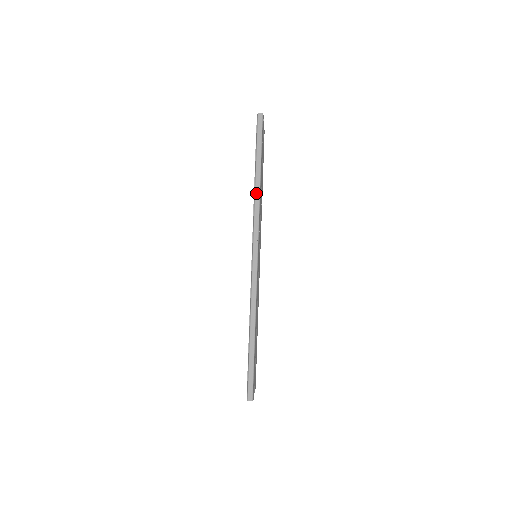
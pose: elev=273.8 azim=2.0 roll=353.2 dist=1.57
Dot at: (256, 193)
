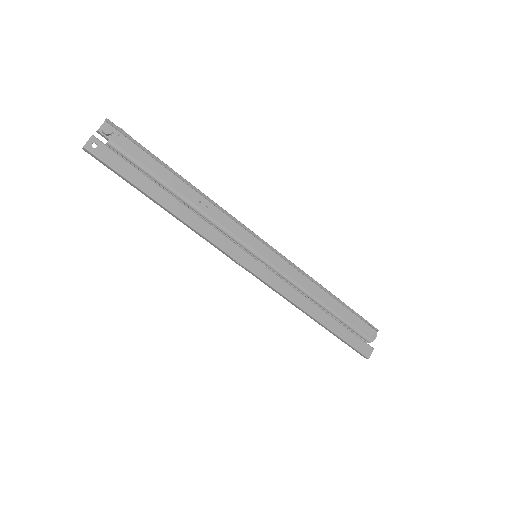
Dot at: (183, 223)
